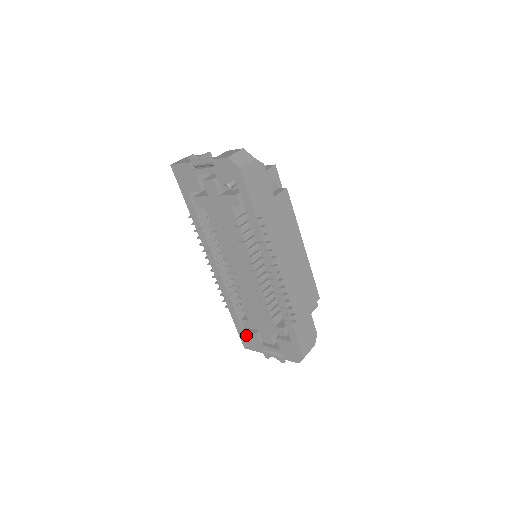
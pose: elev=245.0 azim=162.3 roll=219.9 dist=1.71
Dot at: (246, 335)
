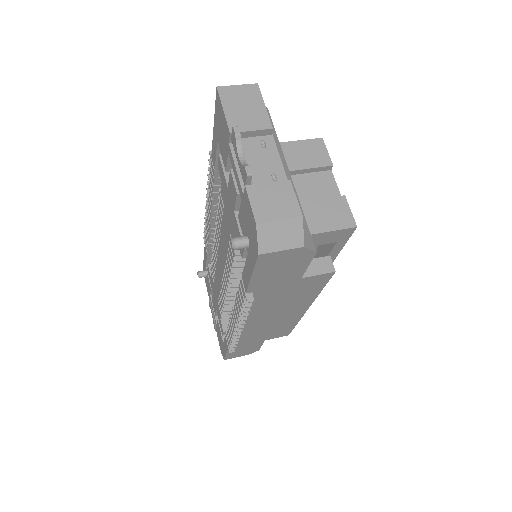
Dot at: (205, 275)
